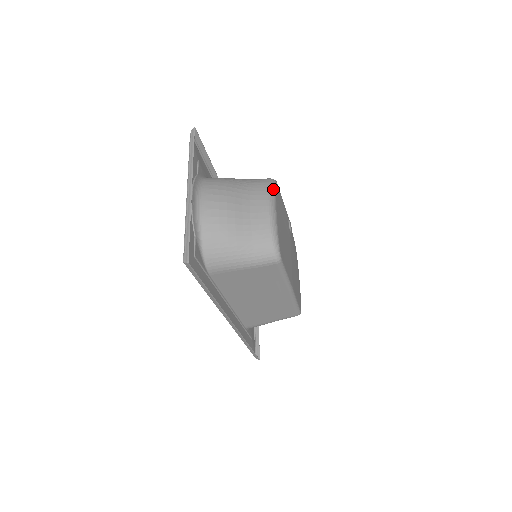
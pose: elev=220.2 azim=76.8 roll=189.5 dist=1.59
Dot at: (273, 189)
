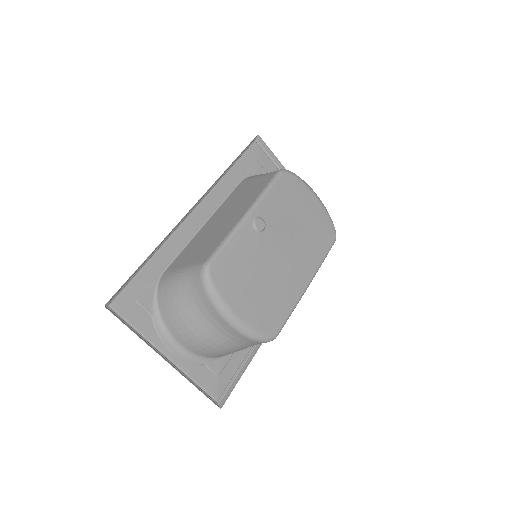
Dot at: (215, 297)
